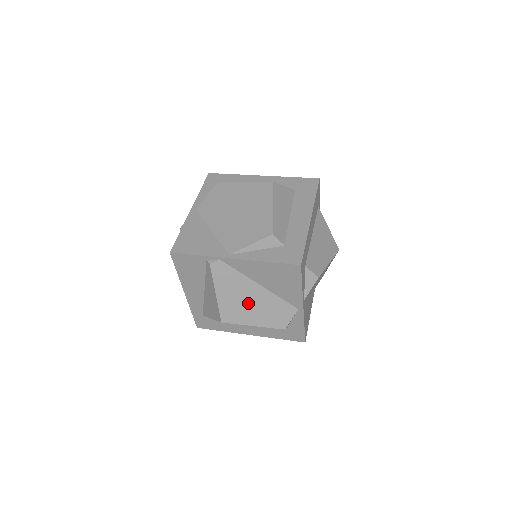
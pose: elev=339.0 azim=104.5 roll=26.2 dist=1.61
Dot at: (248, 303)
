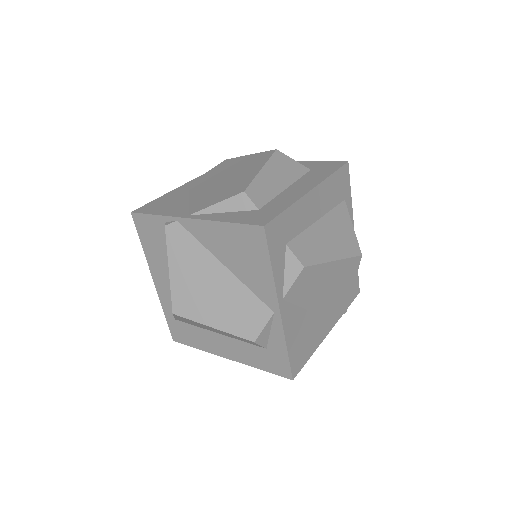
Dot at: (208, 290)
